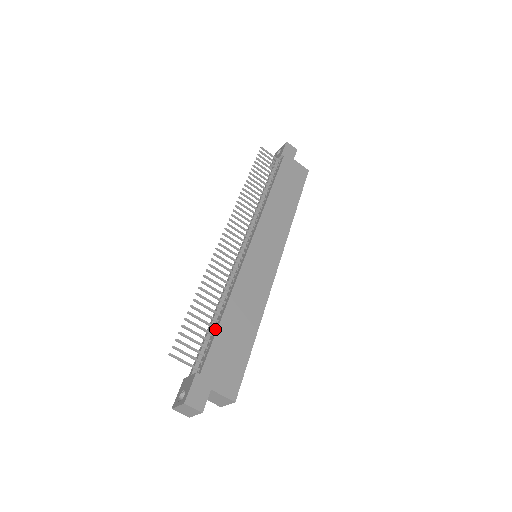
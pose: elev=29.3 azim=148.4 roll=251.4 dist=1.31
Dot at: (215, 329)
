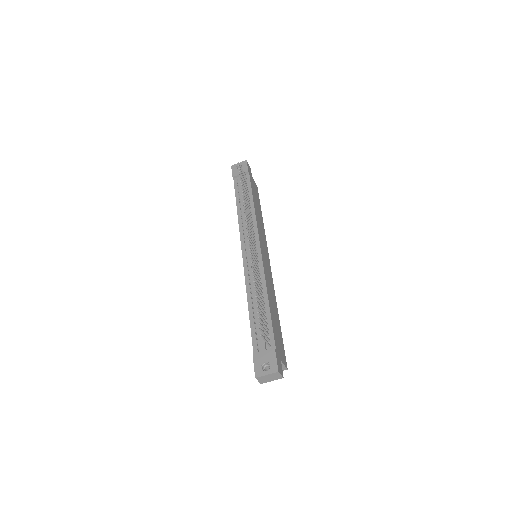
Dot at: (267, 315)
